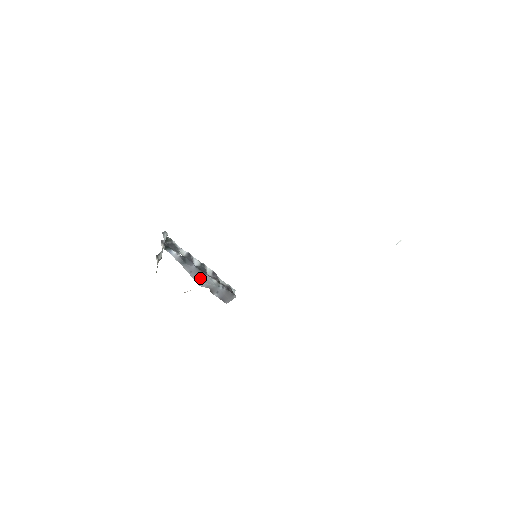
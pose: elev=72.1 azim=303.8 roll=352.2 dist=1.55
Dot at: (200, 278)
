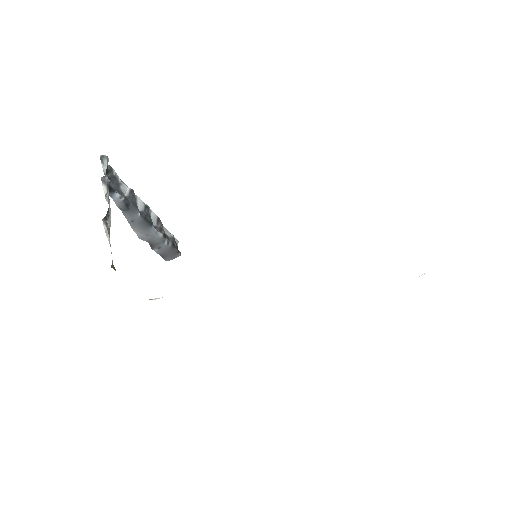
Dot at: (142, 230)
